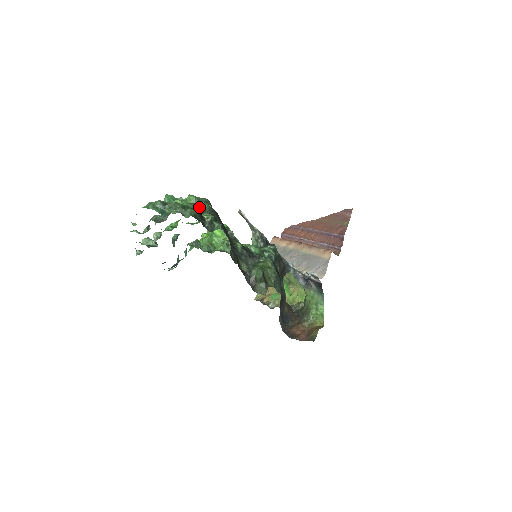
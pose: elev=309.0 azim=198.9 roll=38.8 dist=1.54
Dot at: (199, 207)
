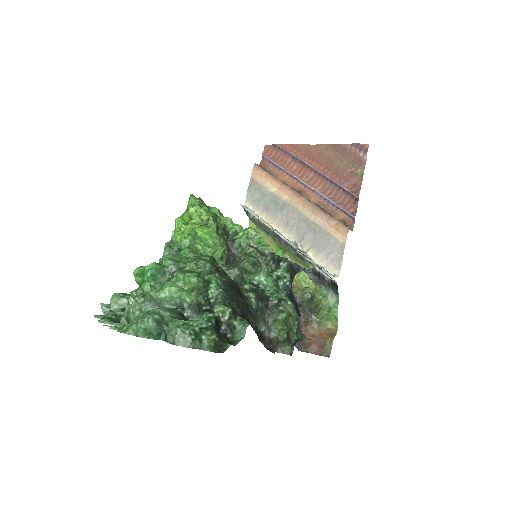
Dot at: (205, 291)
